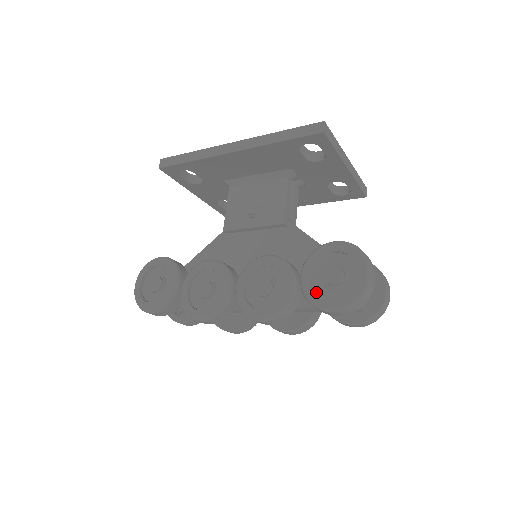
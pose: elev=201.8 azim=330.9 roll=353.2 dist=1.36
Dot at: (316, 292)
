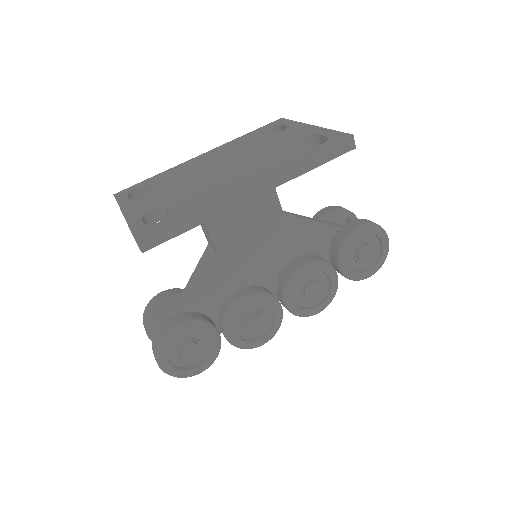
Dot at: (355, 271)
